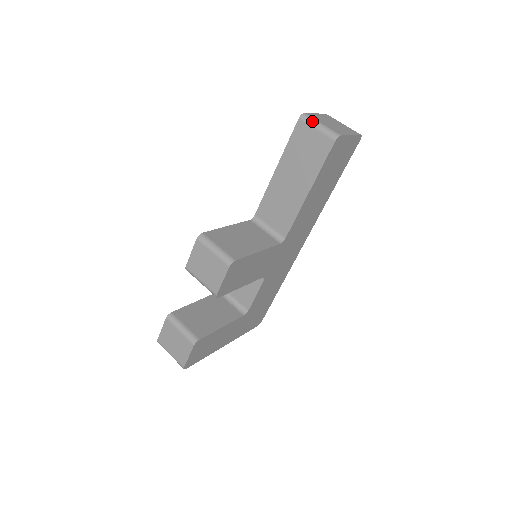
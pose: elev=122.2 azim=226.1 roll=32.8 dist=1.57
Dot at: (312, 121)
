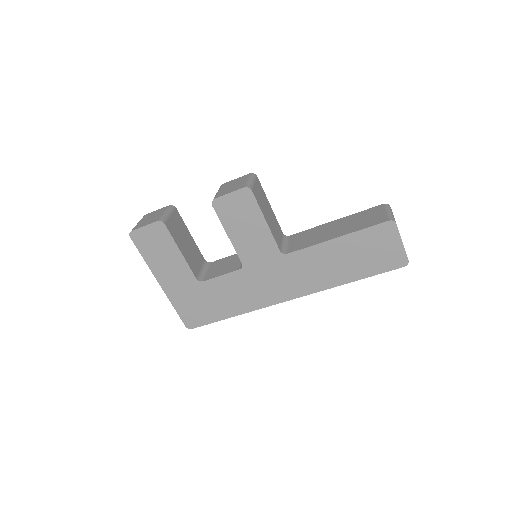
Dot at: (389, 209)
